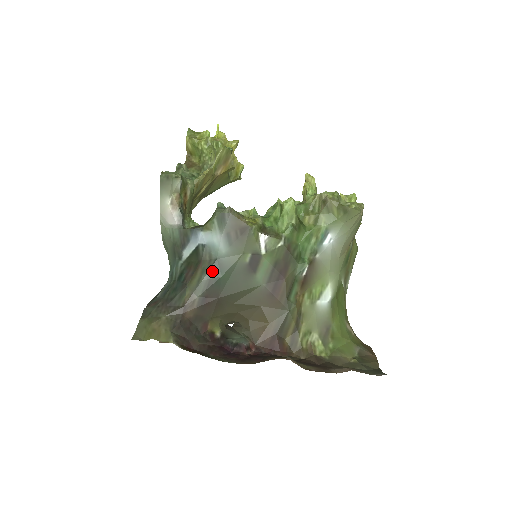
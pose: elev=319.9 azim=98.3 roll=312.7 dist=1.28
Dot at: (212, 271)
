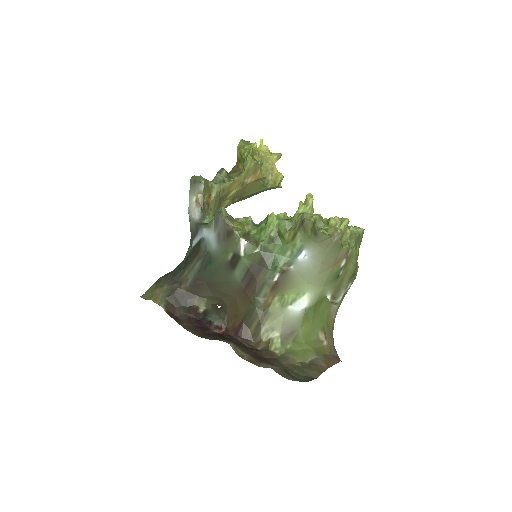
Dot at: (204, 260)
